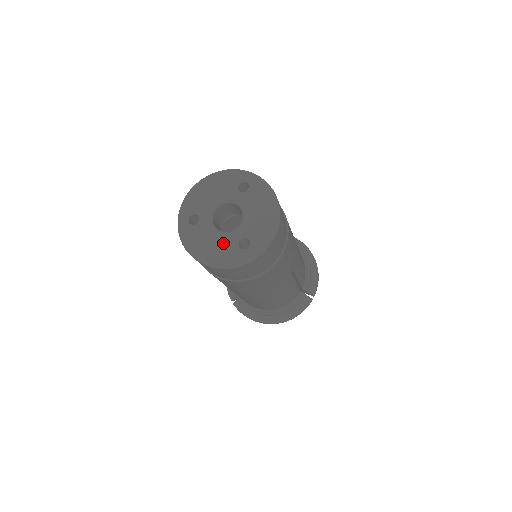
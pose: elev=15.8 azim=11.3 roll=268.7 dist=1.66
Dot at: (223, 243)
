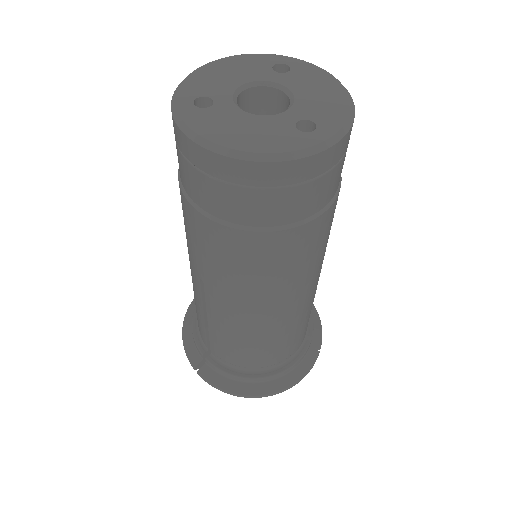
Dot at: (266, 126)
